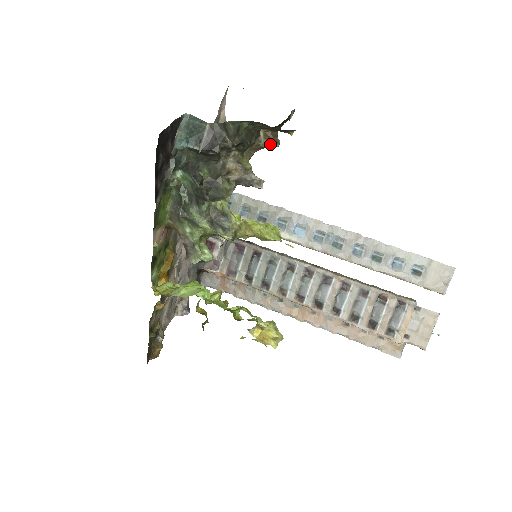
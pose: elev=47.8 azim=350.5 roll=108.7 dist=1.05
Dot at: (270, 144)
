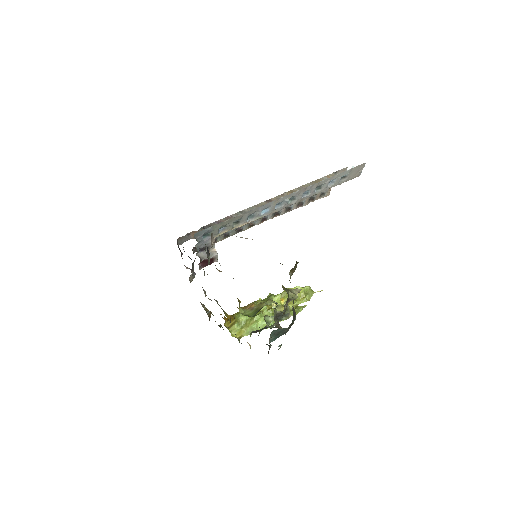
Dot at: occluded
